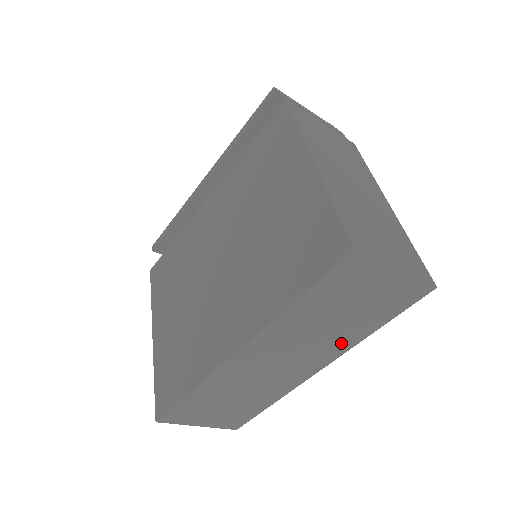
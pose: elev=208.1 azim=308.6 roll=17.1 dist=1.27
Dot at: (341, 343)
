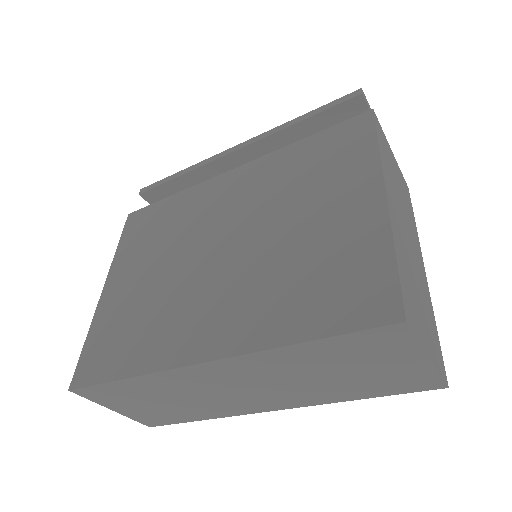
Dot at: (316, 396)
